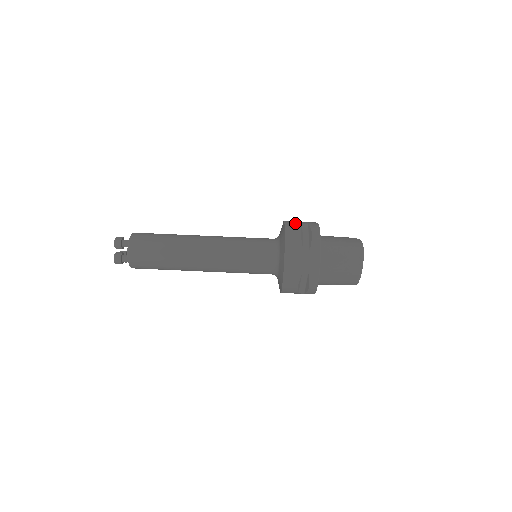
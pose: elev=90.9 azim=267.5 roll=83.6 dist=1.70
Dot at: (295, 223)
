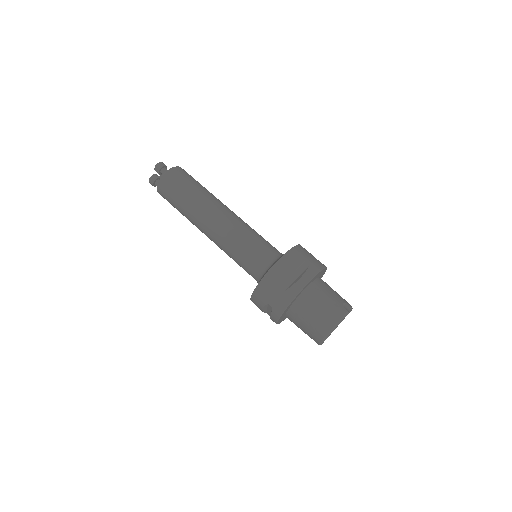
Dot at: (299, 256)
